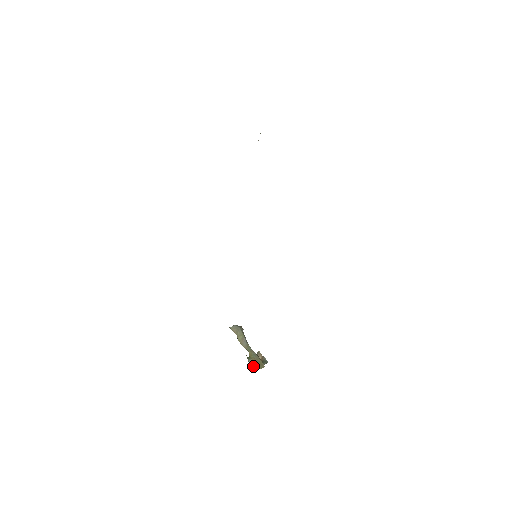
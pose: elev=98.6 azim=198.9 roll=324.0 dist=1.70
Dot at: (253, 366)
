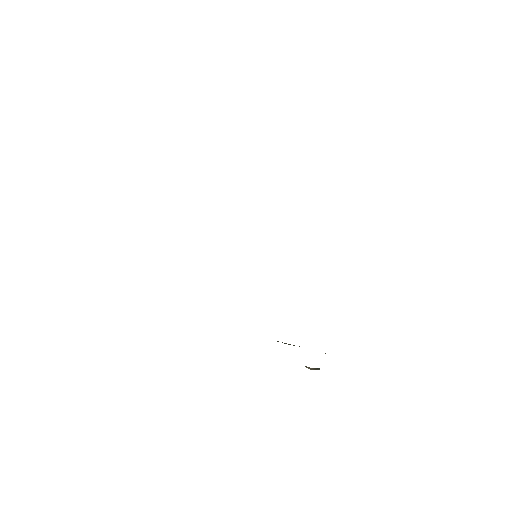
Dot at: occluded
